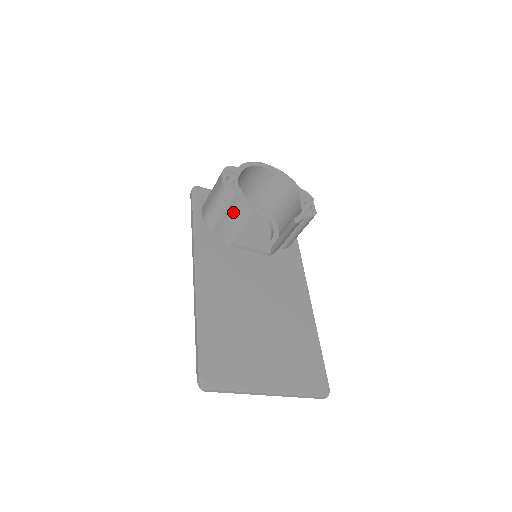
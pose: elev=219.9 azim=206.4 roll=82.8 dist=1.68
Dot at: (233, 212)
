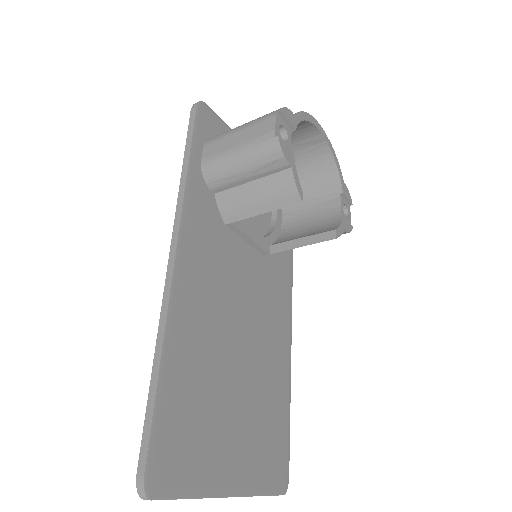
Dot at: (264, 184)
